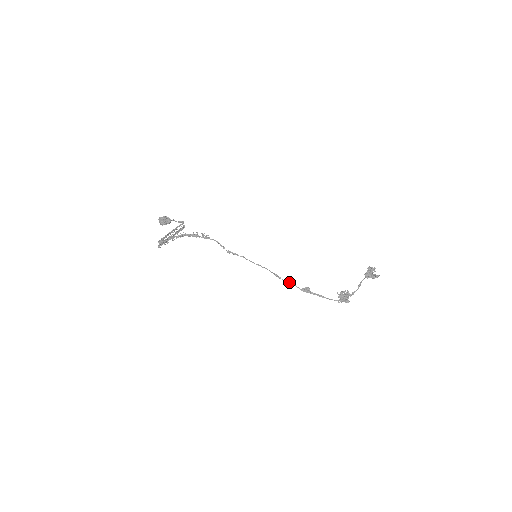
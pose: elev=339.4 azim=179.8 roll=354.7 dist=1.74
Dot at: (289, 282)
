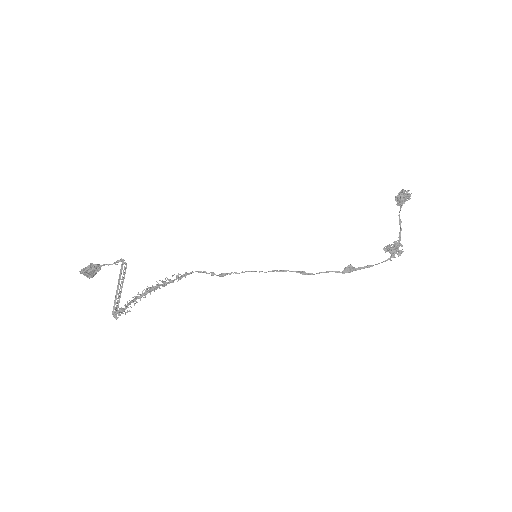
Dot at: (324, 272)
